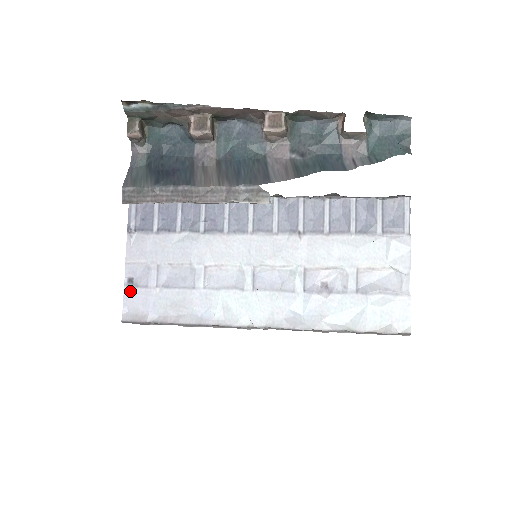
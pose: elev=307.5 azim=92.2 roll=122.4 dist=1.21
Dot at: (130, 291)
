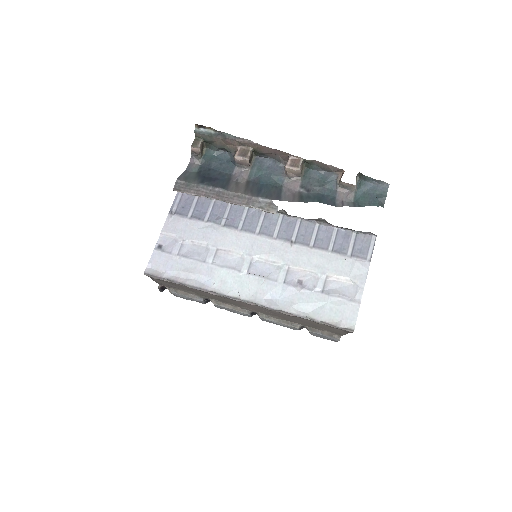
Dot at: (157, 253)
